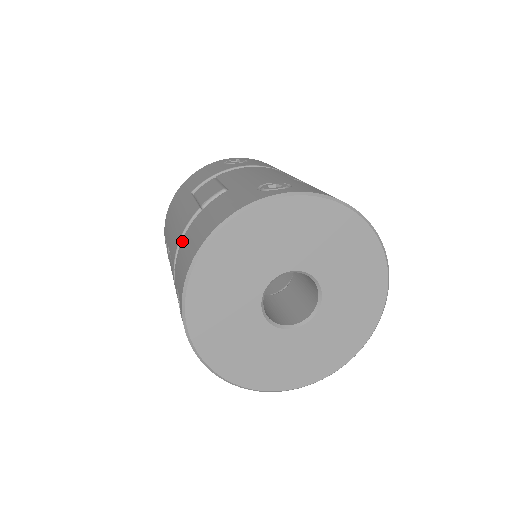
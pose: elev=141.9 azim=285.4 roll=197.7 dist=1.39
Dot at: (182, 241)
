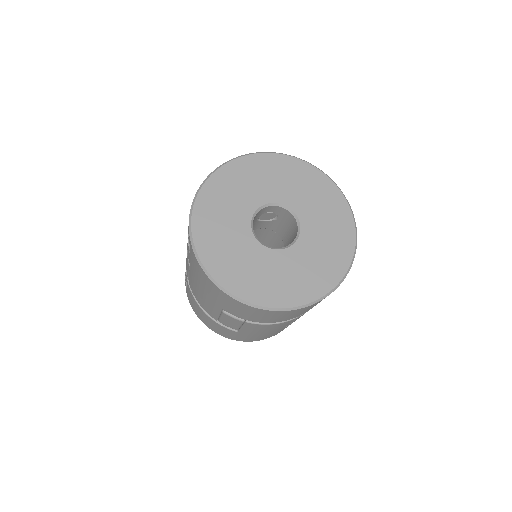
Dot at: occluded
